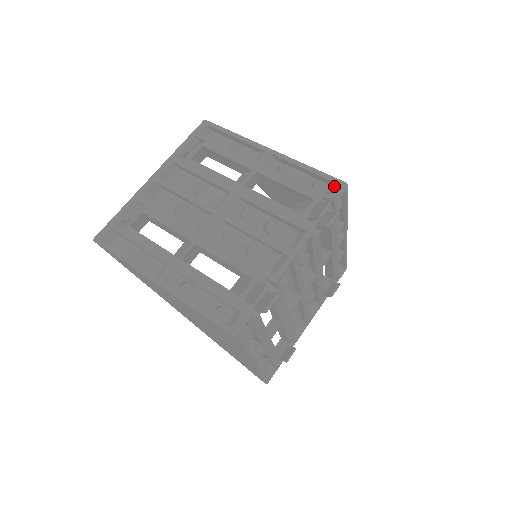
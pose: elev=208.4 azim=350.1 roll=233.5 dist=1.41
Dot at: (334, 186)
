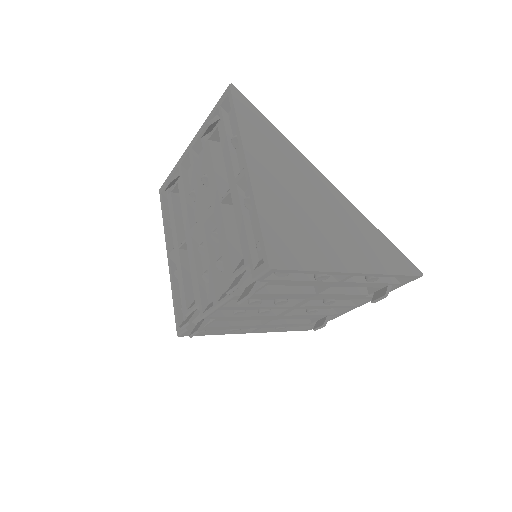
Dot at: (263, 261)
